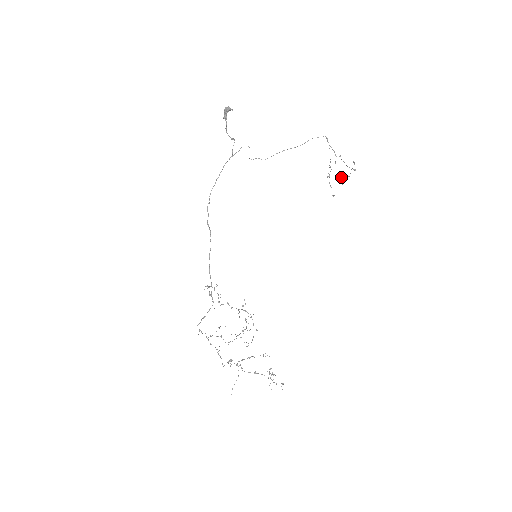
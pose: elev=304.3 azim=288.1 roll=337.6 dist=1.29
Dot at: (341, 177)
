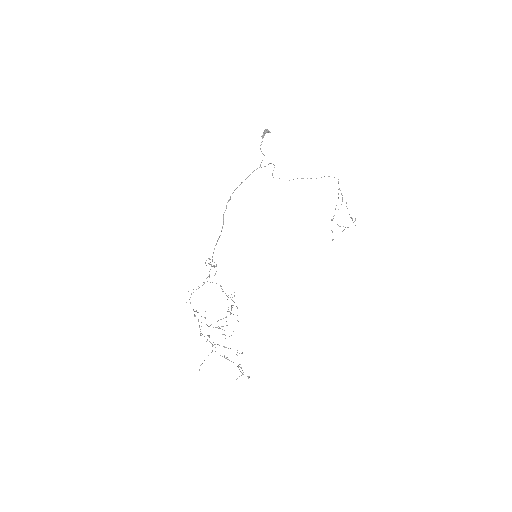
Dot at: occluded
